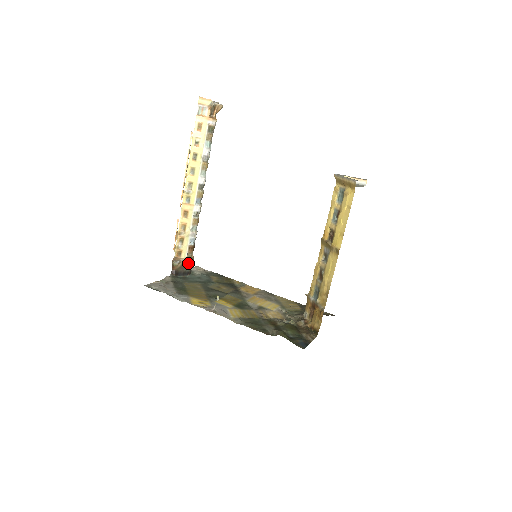
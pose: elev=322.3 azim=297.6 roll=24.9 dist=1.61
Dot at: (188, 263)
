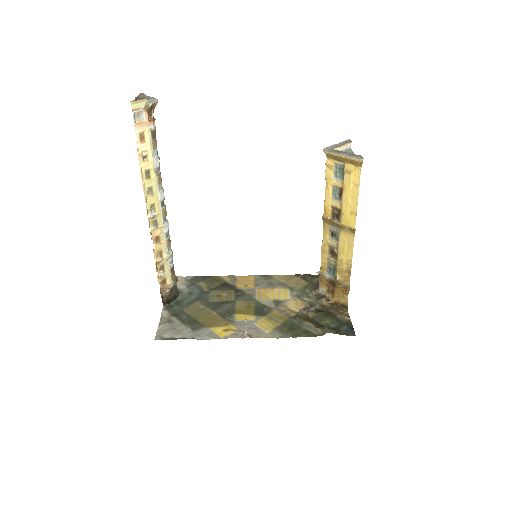
Dot at: (175, 286)
